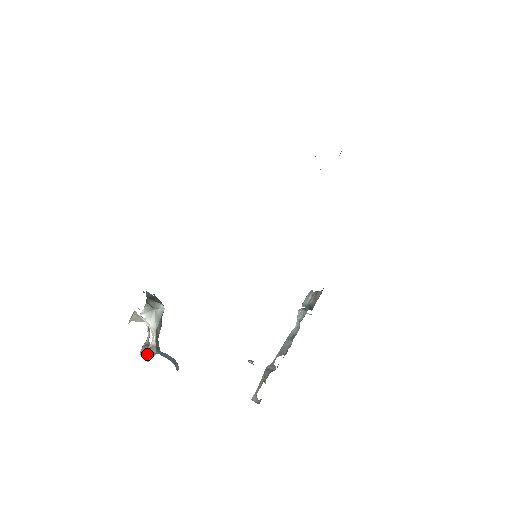
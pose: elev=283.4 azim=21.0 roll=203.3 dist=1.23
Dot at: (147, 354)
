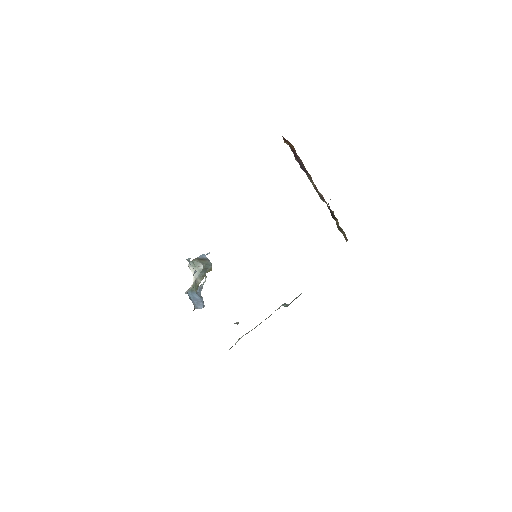
Dot at: occluded
